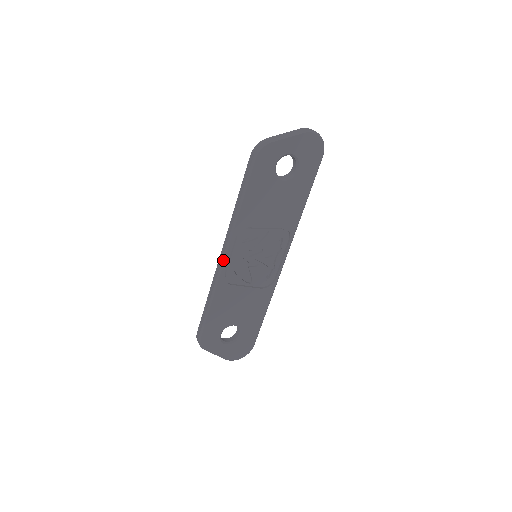
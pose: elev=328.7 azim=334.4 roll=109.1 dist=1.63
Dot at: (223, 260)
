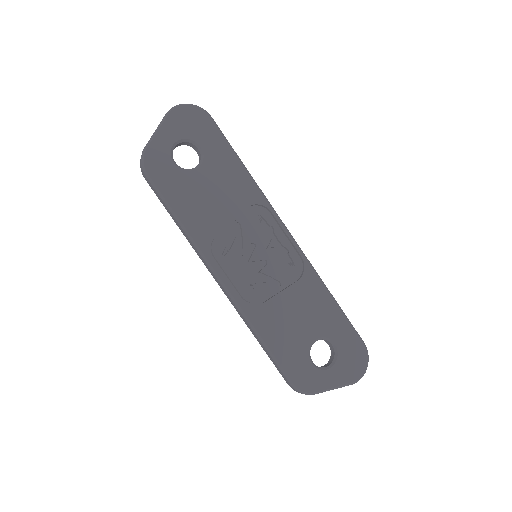
Dot at: (225, 288)
